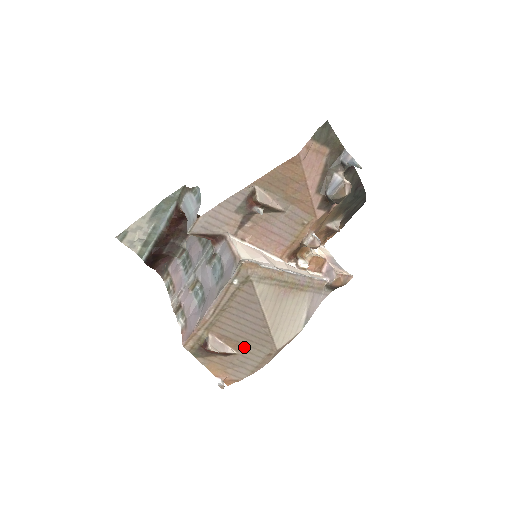
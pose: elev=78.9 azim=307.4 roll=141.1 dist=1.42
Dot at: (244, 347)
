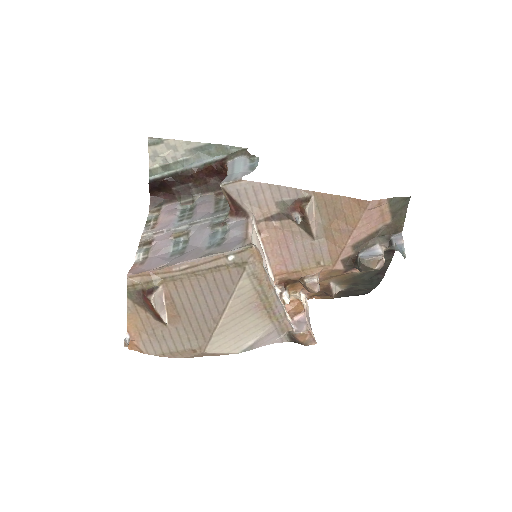
Dot at: (179, 324)
